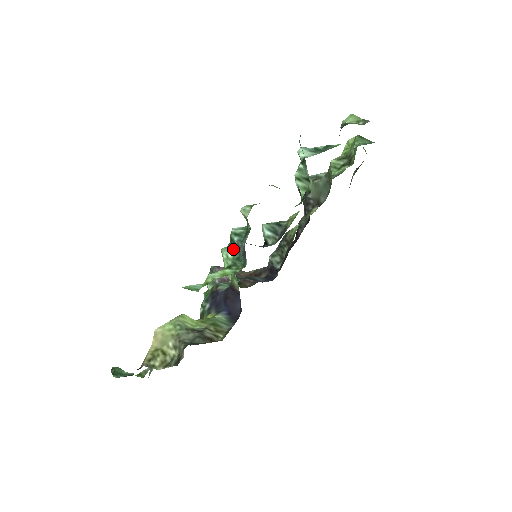
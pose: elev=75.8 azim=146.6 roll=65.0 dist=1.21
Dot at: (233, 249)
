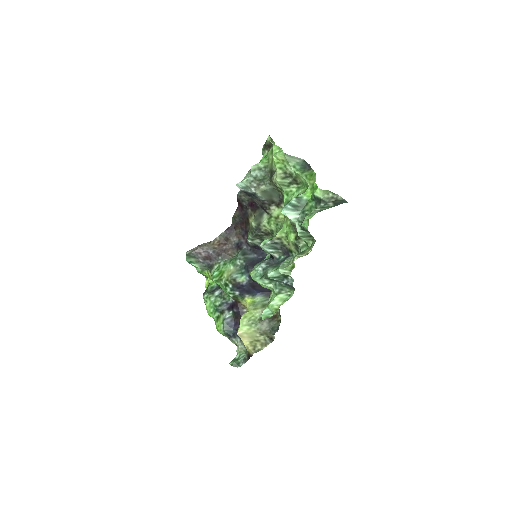
Dot at: (269, 280)
